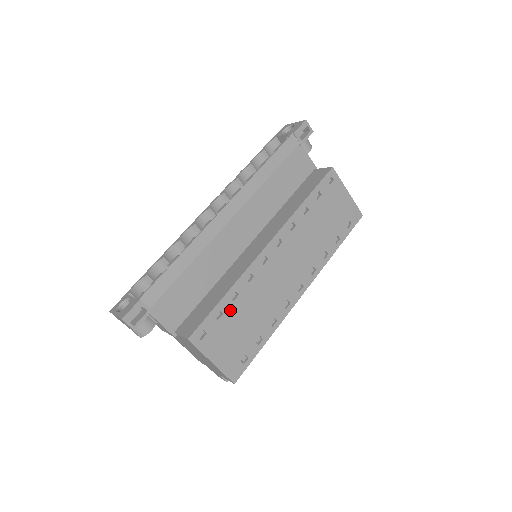
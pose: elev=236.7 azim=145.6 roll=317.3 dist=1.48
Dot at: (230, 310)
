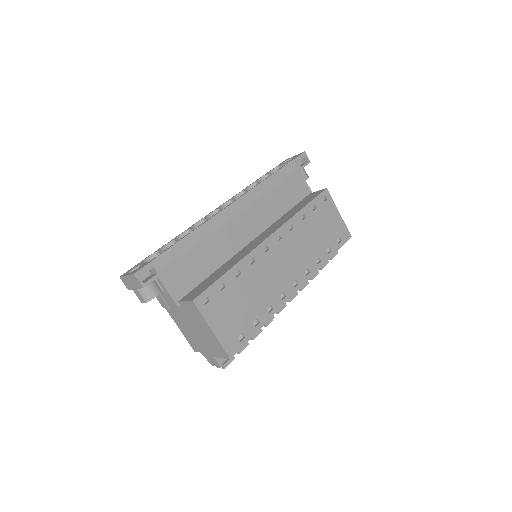
Dot at: (233, 285)
